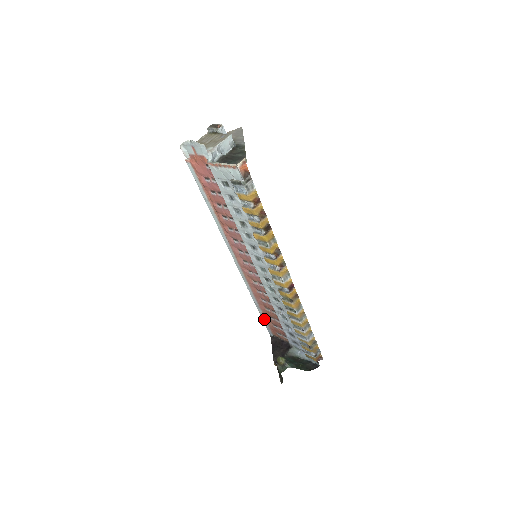
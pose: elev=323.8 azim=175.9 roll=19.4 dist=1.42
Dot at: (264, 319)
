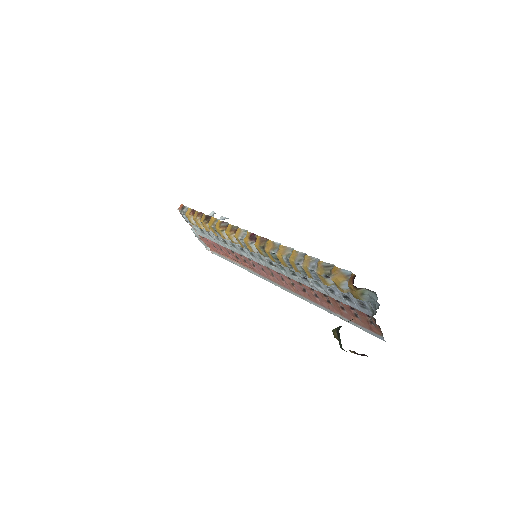
Dot at: (354, 324)
